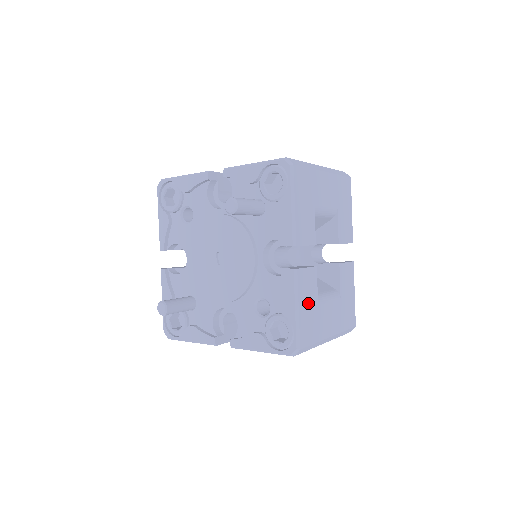
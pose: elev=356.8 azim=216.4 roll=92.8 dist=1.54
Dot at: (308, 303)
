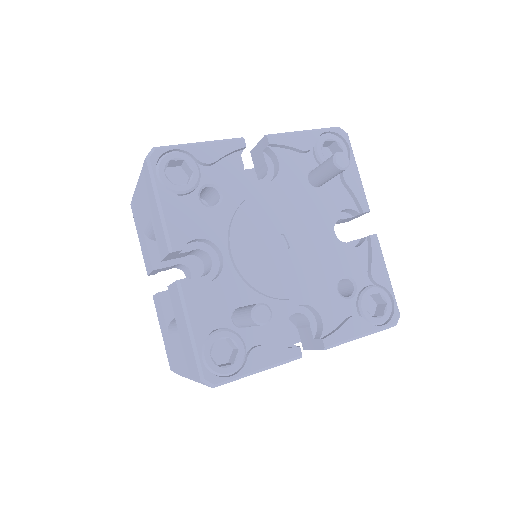
Dot at: occluded
